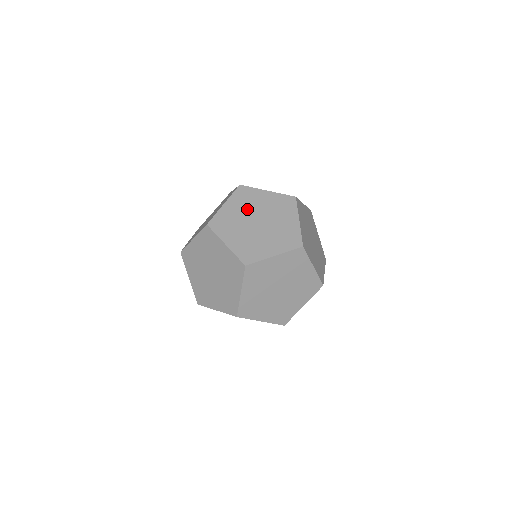
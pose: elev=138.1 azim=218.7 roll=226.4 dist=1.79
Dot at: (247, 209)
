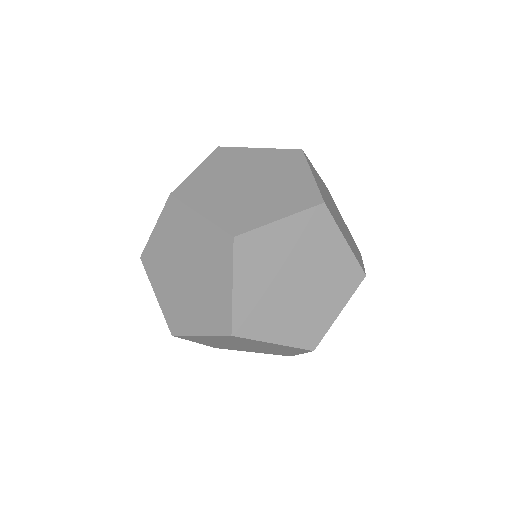
Dot at: (176, 245)
